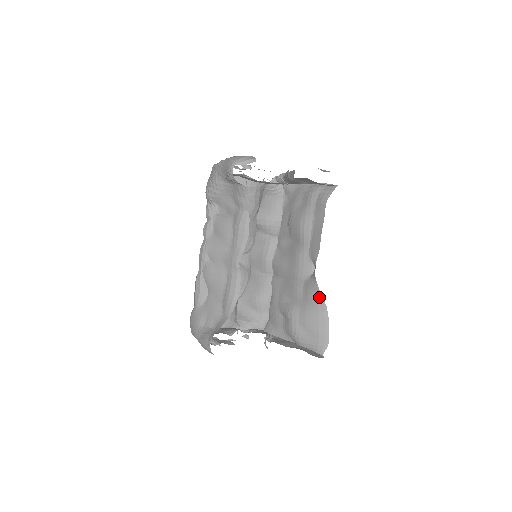
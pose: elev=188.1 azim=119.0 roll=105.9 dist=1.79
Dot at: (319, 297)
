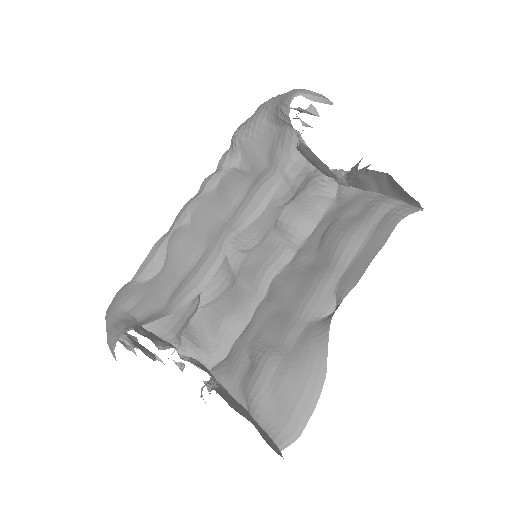
Dot at: (322, 355)
